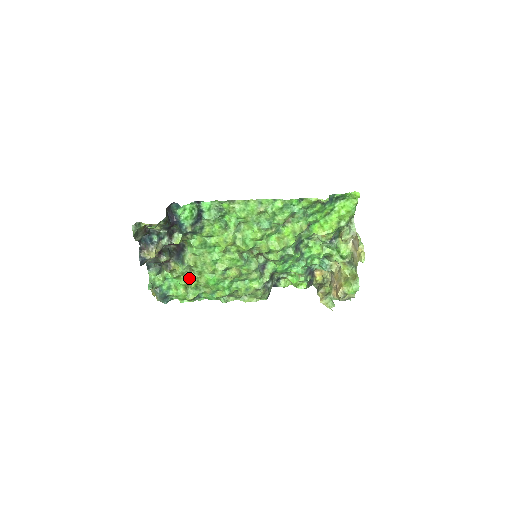
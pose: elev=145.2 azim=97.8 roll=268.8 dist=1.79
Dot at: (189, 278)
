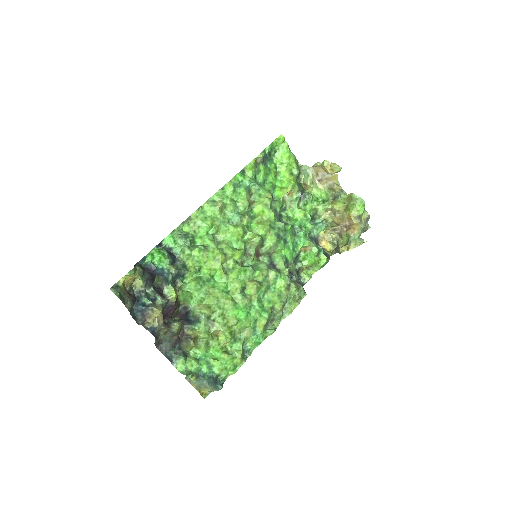
Dot at: (219, 337)
